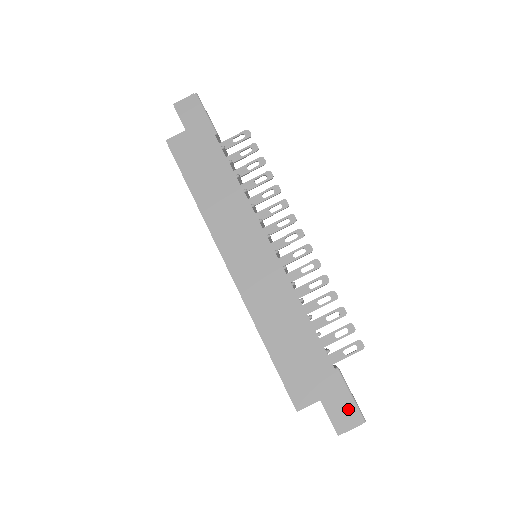
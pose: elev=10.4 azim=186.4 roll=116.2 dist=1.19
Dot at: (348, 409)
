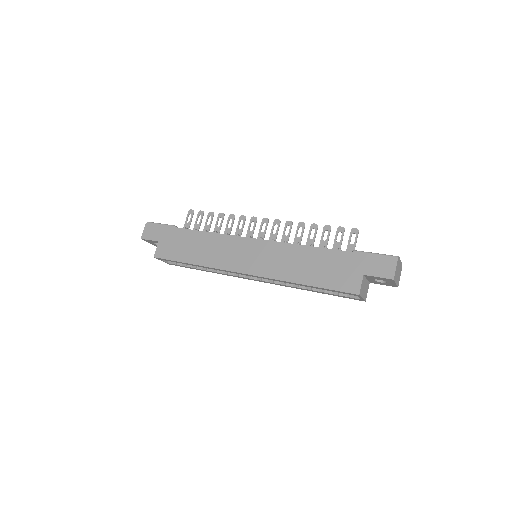
Dot at: (382, 261)
